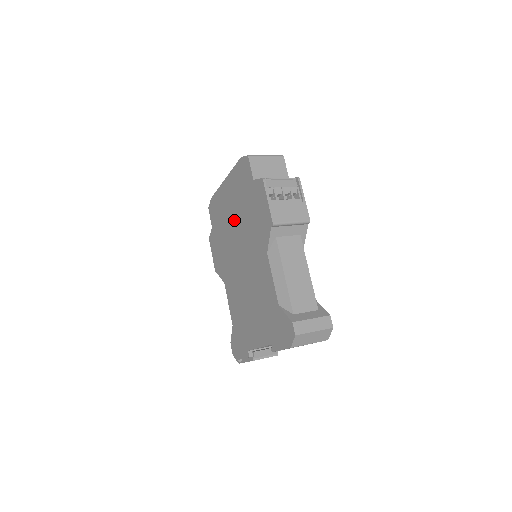
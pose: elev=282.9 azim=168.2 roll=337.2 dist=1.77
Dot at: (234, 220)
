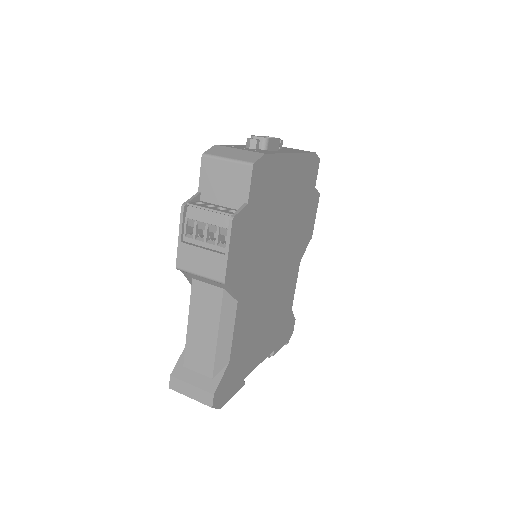
Dot at: occluded
